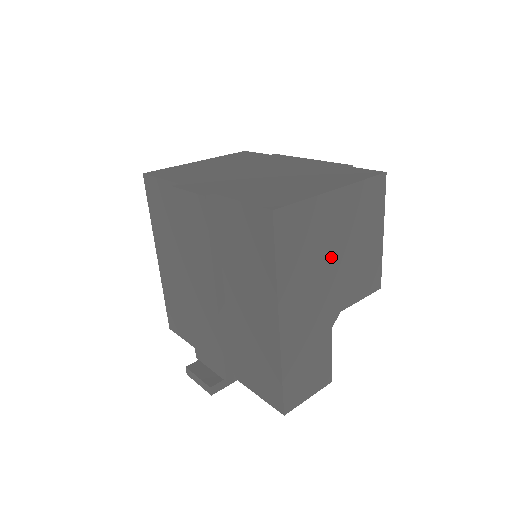
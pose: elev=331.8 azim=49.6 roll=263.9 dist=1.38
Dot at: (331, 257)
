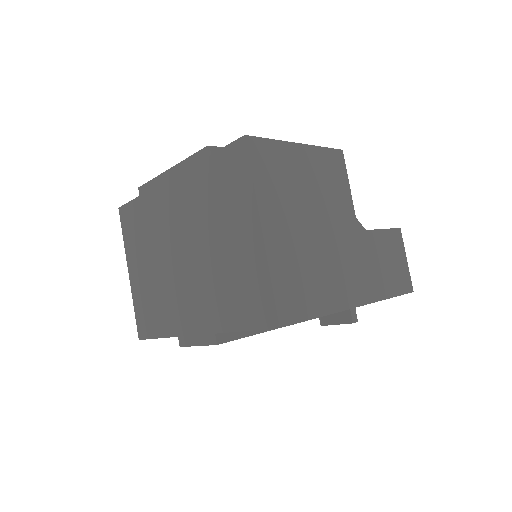
Dot at: (316, 234)
